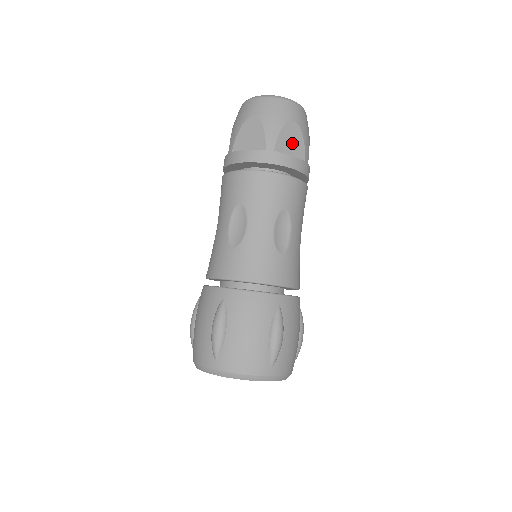
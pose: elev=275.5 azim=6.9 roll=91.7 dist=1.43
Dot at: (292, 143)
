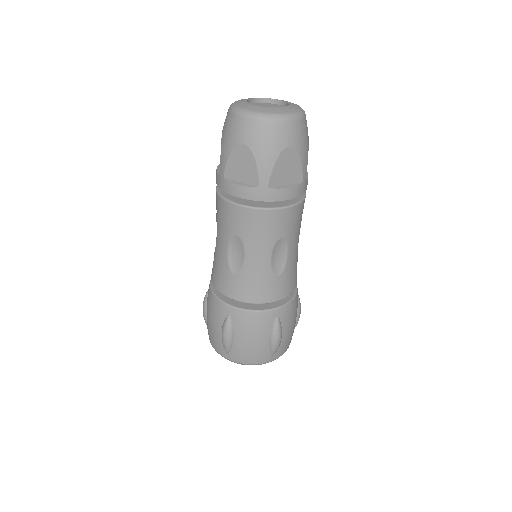
Dot at: (288, 171)
